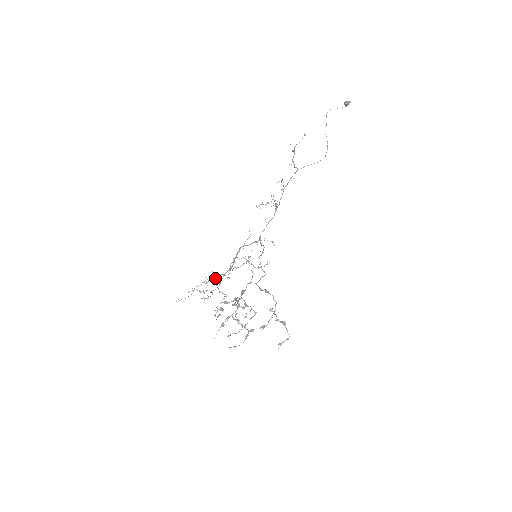
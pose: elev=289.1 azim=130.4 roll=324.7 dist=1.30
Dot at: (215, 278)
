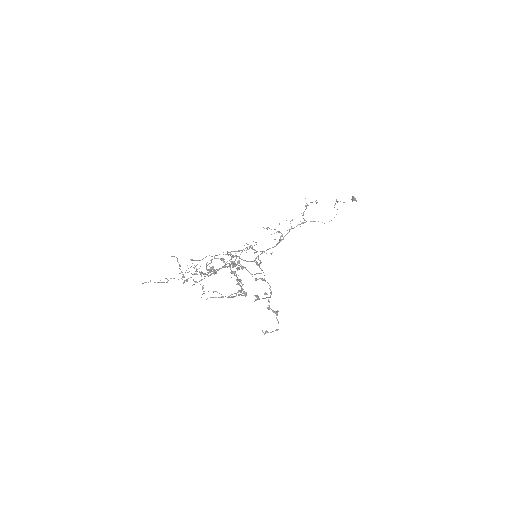
Dot at: (193, 284)
